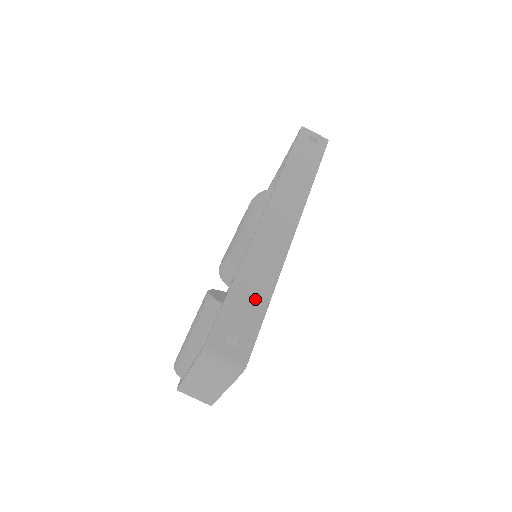
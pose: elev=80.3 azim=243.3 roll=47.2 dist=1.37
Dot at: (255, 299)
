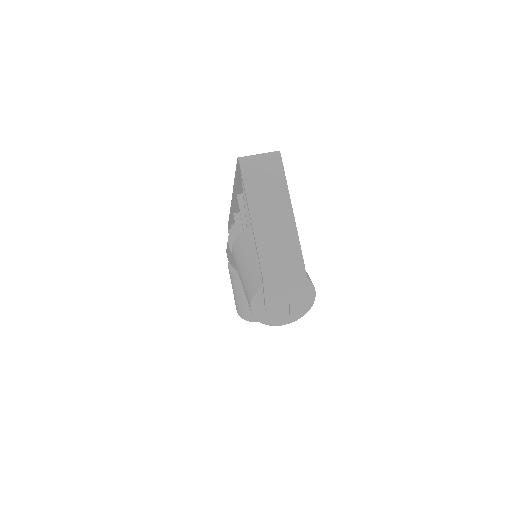
Dot at: occluded
